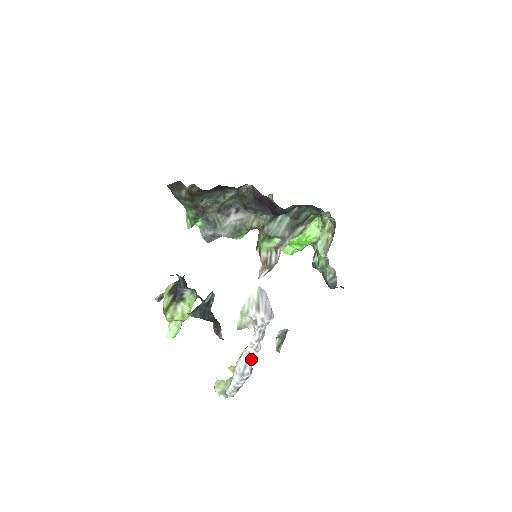
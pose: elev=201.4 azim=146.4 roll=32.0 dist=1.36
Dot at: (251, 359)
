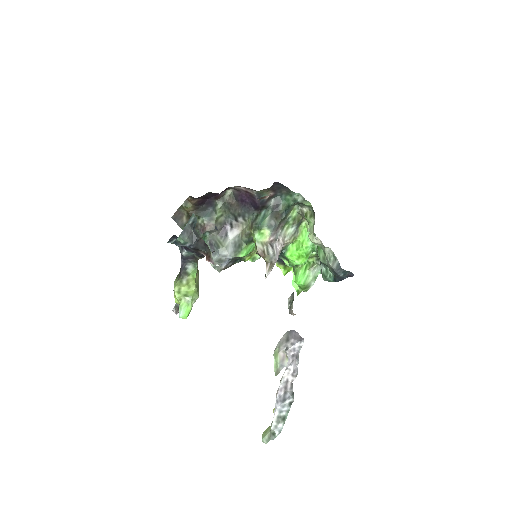
Dot at: (291, 386)
